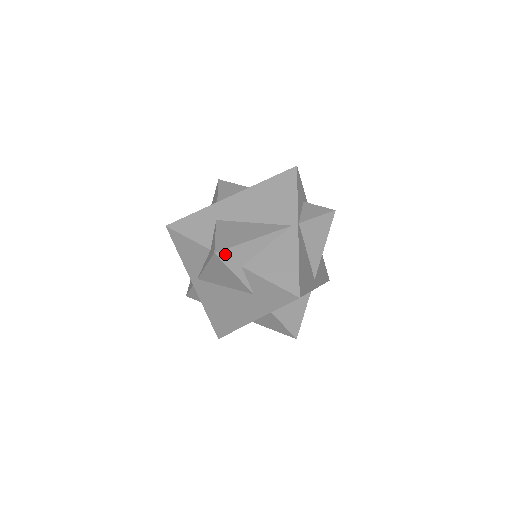
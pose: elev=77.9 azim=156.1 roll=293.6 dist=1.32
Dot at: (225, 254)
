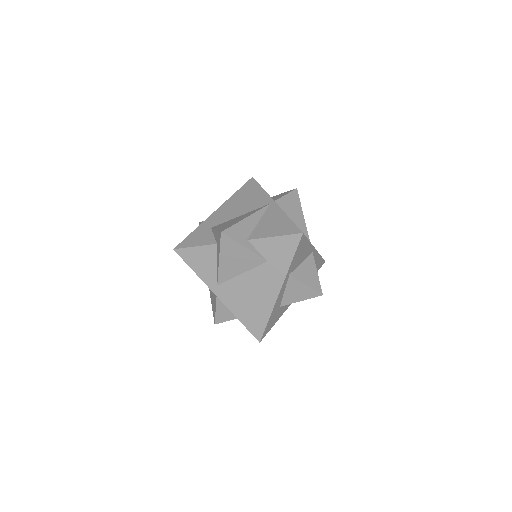
Dot at: (230, 232)
